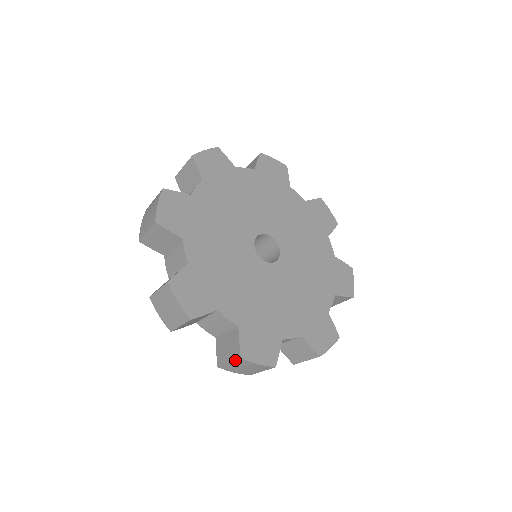
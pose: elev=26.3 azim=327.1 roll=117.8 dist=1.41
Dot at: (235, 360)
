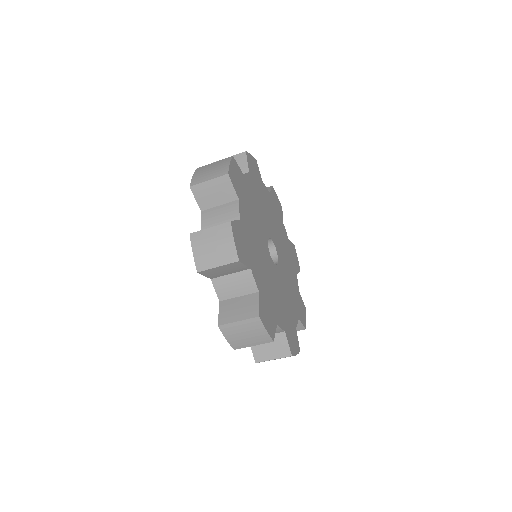
Dot at: (249, 319)
